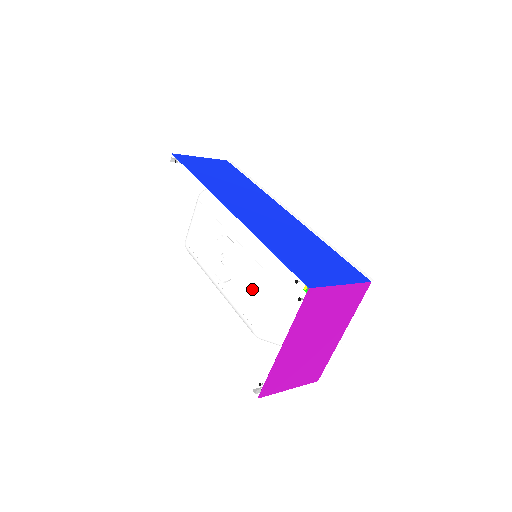
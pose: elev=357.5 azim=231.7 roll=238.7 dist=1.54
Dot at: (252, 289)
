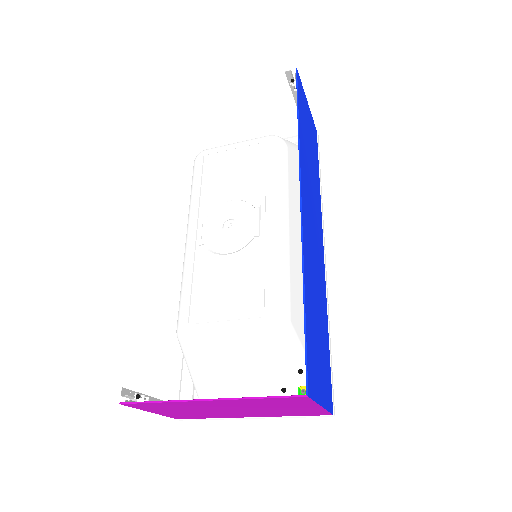
Dot at: (230, 294)
